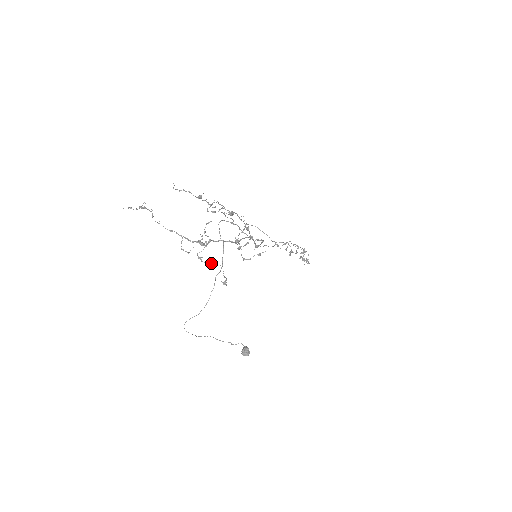
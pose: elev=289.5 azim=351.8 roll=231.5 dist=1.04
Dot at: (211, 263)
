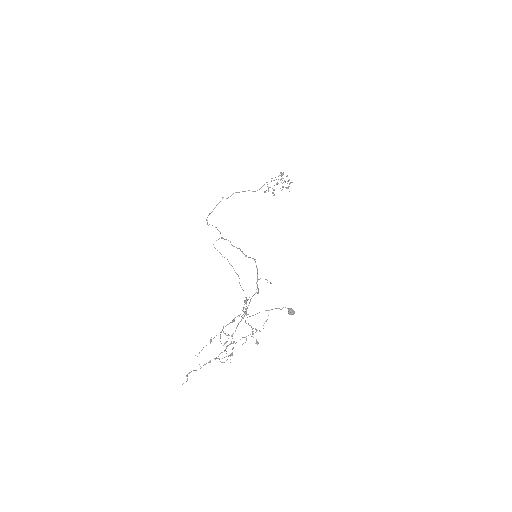
Dot at: occluded
